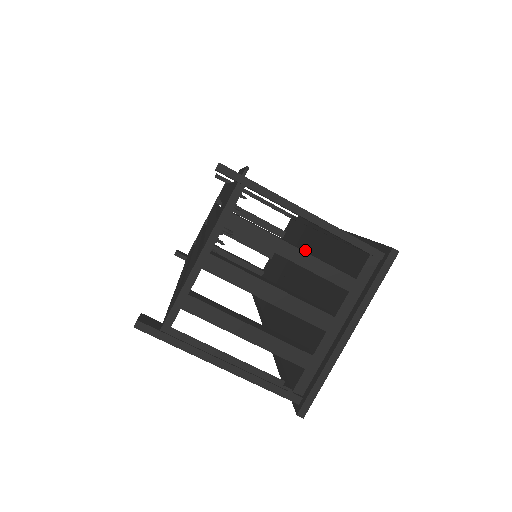
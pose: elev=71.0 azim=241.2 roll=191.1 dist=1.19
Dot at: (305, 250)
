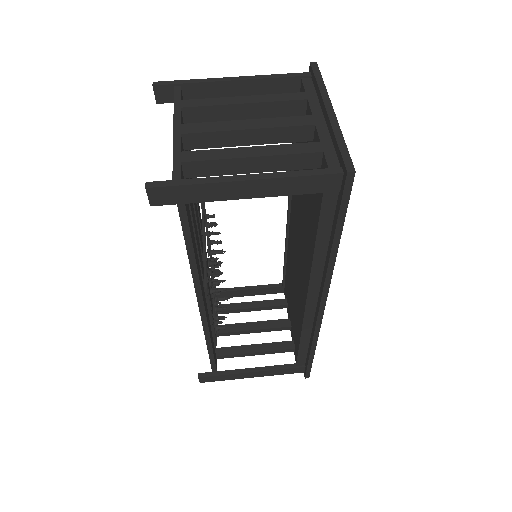
Dot at: (293, 231)
